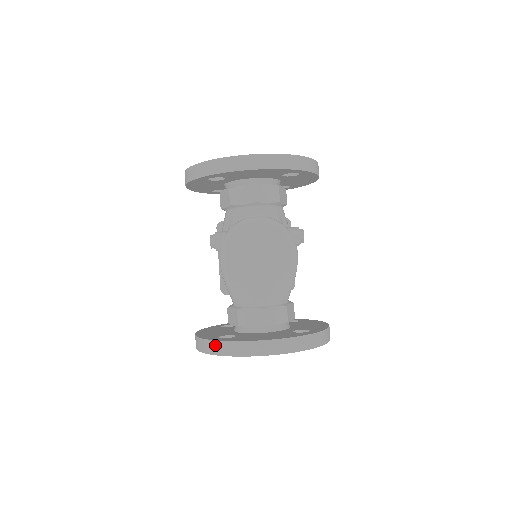
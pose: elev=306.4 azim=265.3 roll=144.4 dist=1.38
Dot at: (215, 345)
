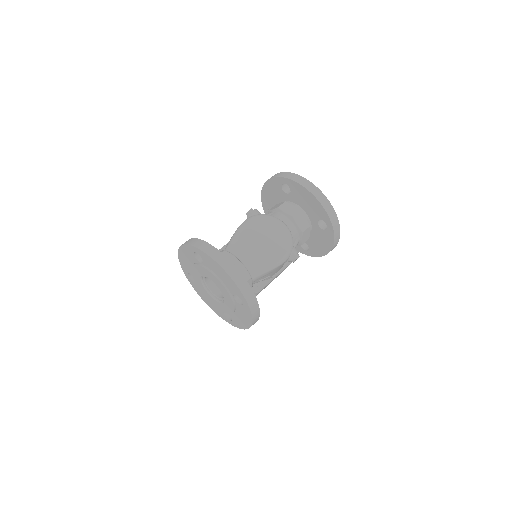
Dot at: (200, 242)
